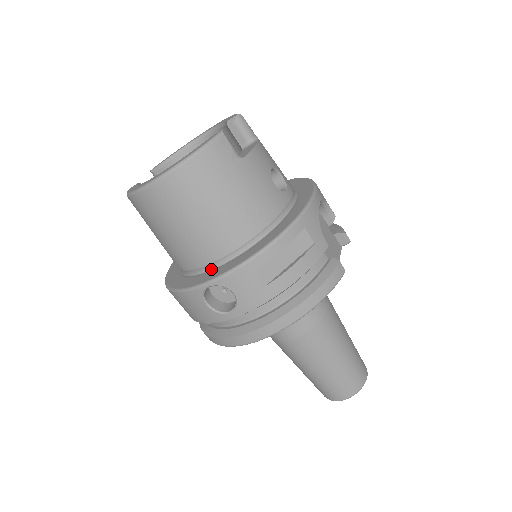
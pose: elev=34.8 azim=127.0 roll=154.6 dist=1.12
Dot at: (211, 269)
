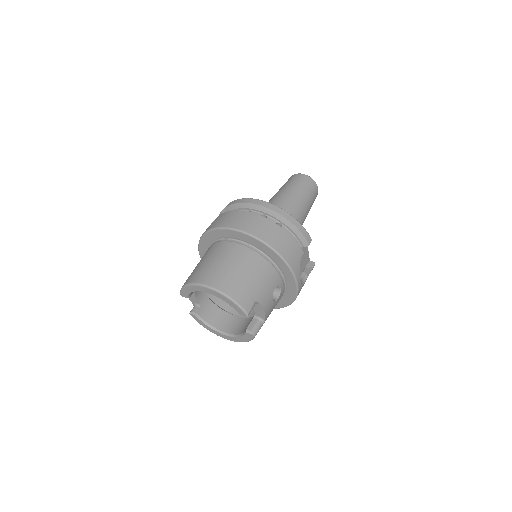
Dot at: occluded
